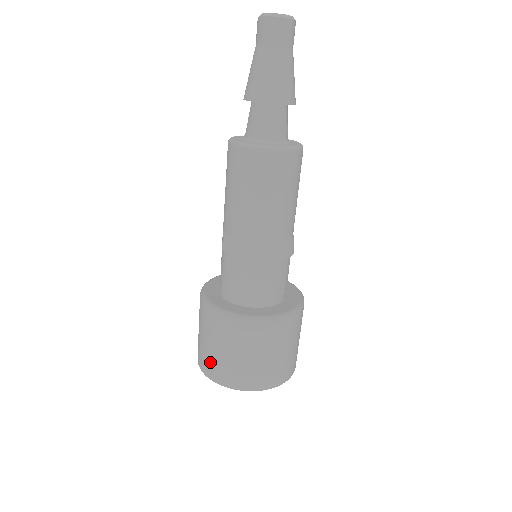
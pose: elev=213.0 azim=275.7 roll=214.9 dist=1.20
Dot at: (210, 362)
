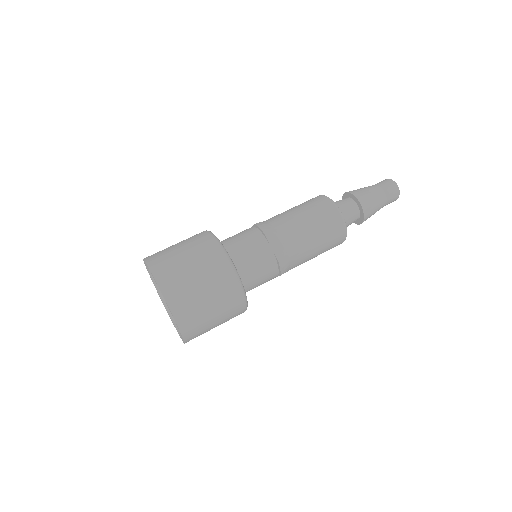
Dot at: (165, 258)
